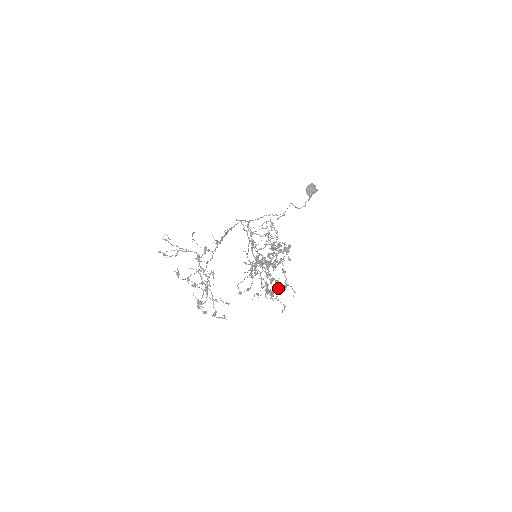
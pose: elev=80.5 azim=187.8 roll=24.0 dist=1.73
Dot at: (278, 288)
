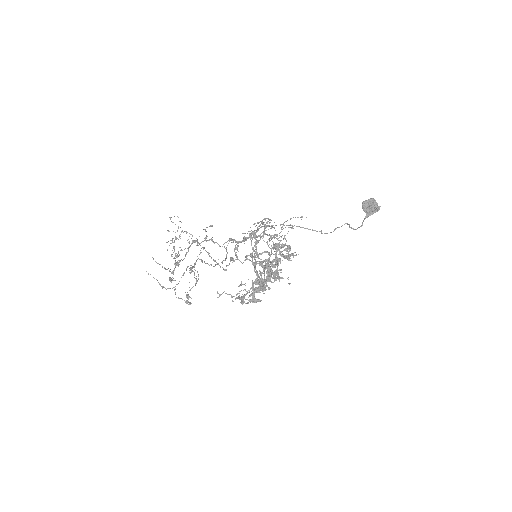
Dot at: (224, 269)
